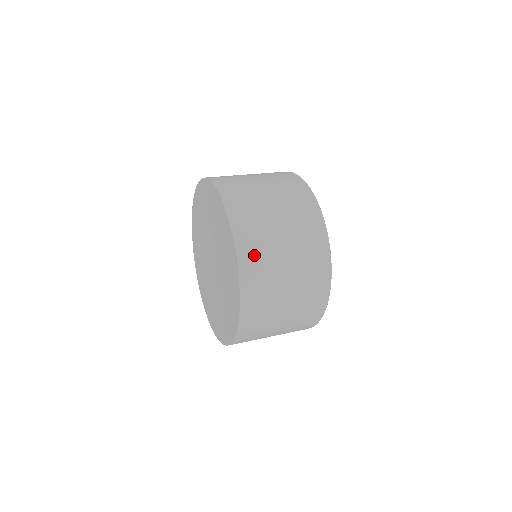
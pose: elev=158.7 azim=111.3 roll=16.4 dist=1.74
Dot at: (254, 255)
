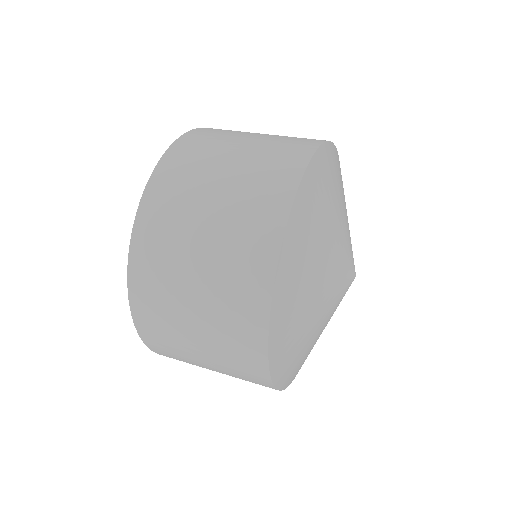
Dot at: (168, 353)
